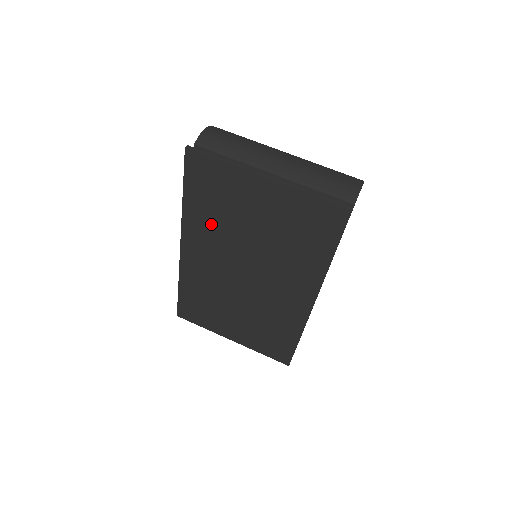
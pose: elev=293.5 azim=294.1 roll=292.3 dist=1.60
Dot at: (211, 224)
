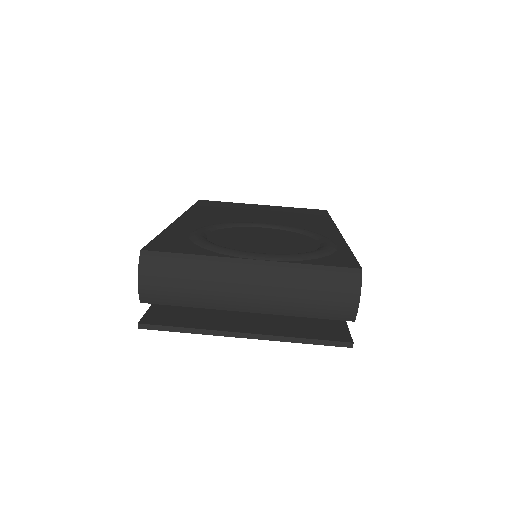
Dot at: occluded
